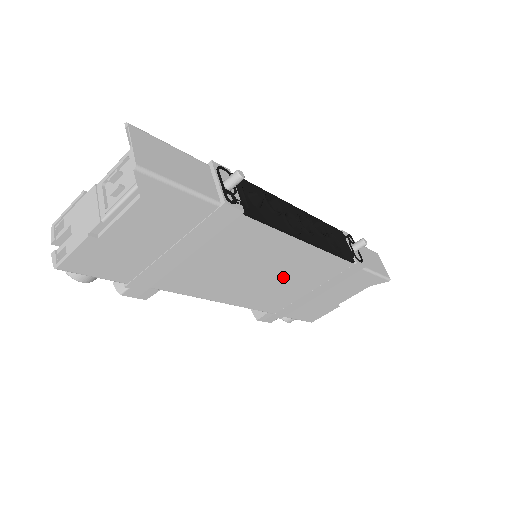
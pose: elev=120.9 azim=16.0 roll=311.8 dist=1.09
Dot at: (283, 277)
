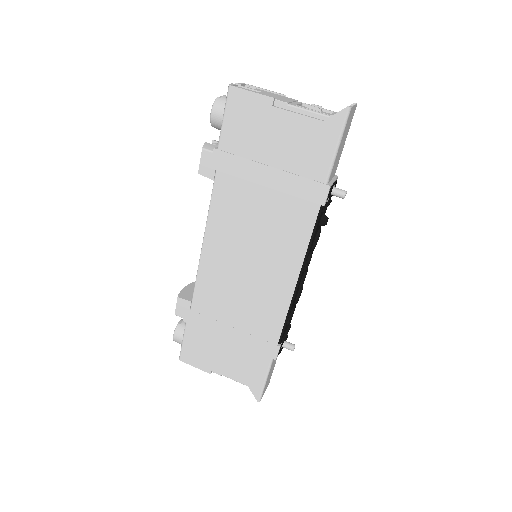
Dot at: (248, 286)
